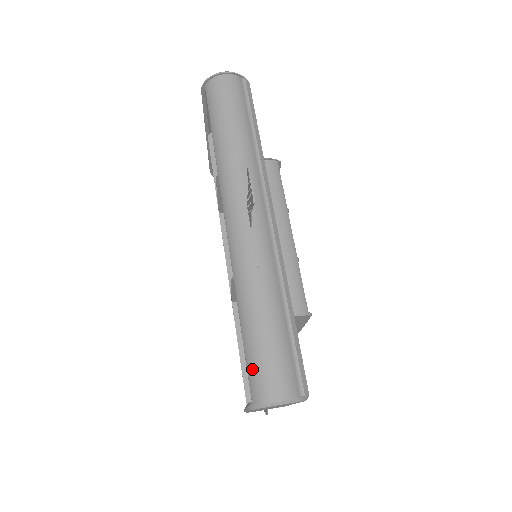
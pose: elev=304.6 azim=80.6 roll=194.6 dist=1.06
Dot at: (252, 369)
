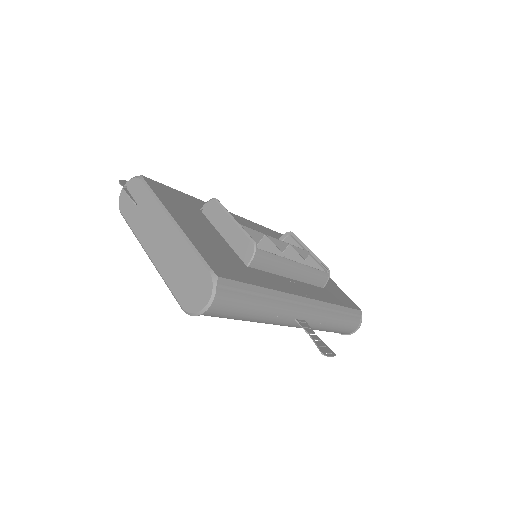
Dot at: occluded
